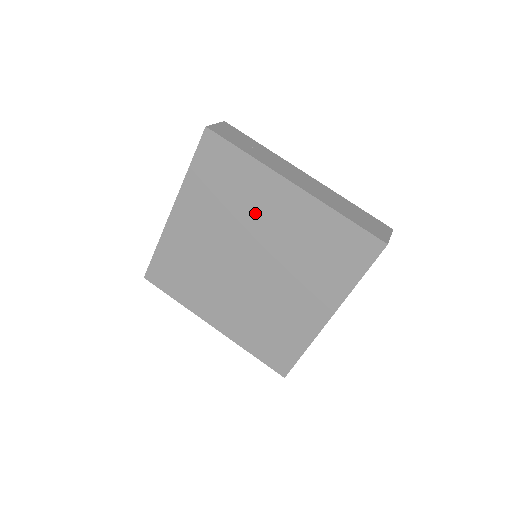
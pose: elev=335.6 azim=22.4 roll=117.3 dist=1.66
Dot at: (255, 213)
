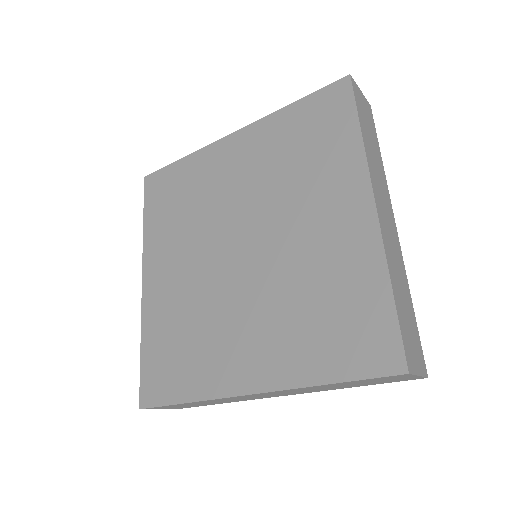
Dot at: (303, 201)
